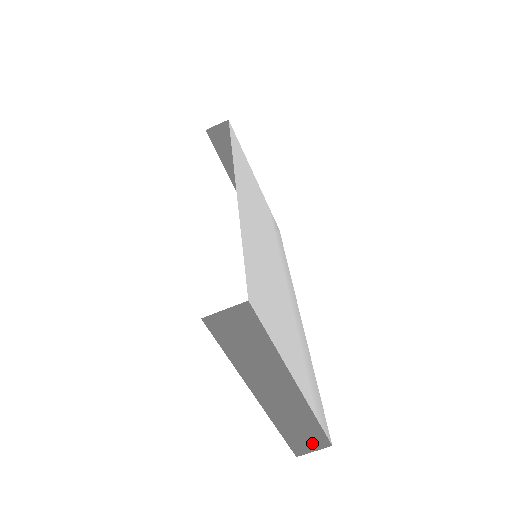
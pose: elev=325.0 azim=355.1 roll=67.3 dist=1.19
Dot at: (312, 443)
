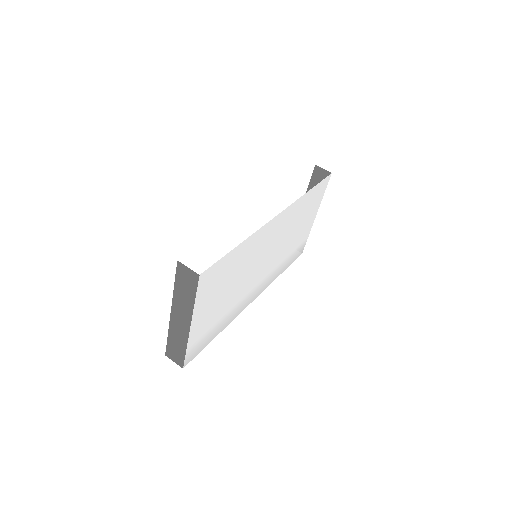
Dot at: (176, 357)
